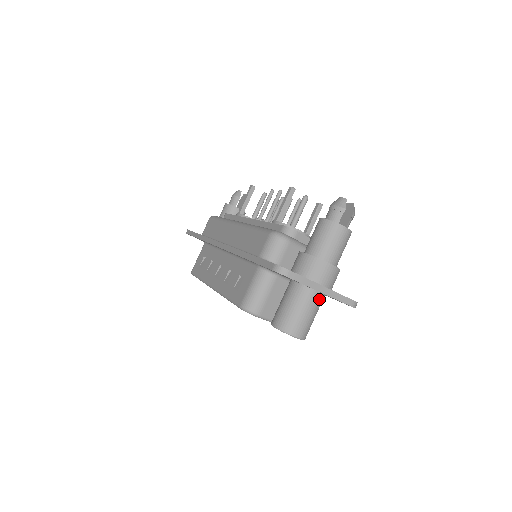
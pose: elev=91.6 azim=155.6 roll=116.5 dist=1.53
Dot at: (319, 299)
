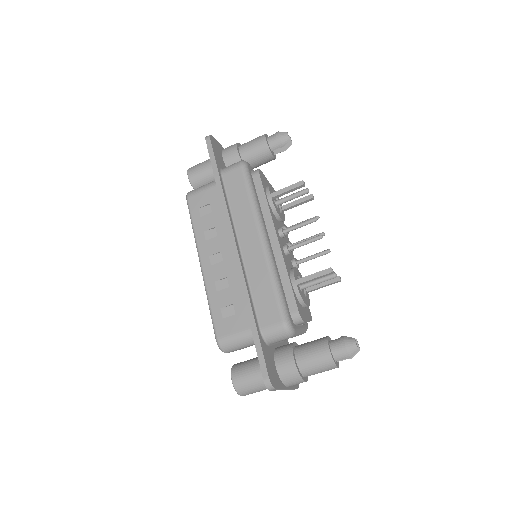
Dot at: occluded
